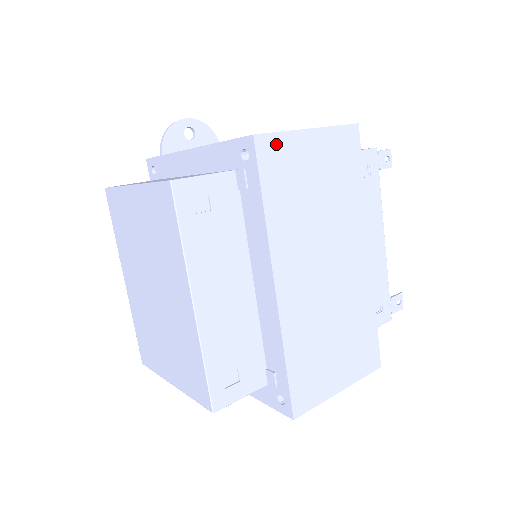
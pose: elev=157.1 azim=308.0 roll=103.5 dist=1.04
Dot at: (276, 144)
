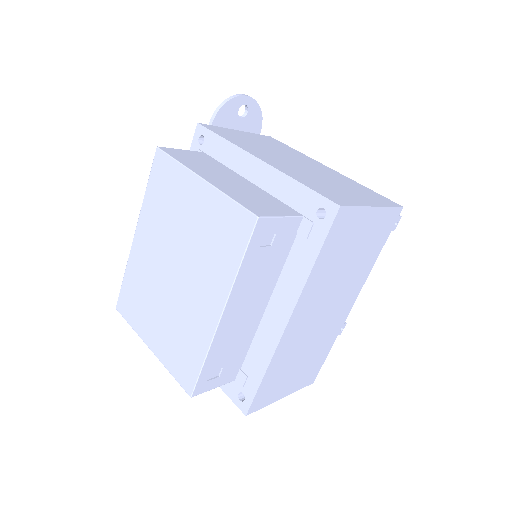
Dot at: (349, 215)
